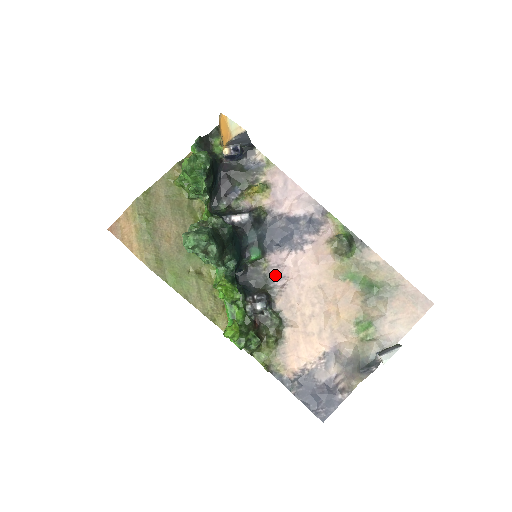
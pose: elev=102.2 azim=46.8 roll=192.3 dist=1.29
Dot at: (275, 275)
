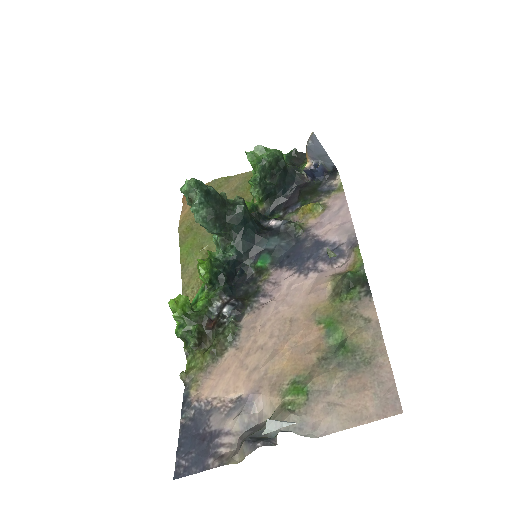
Dot at: (266, 290)
